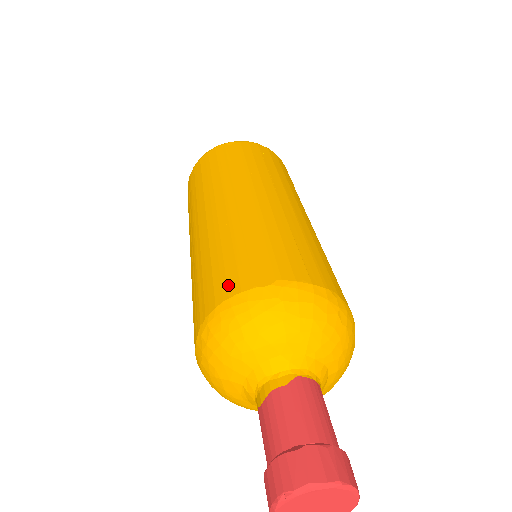
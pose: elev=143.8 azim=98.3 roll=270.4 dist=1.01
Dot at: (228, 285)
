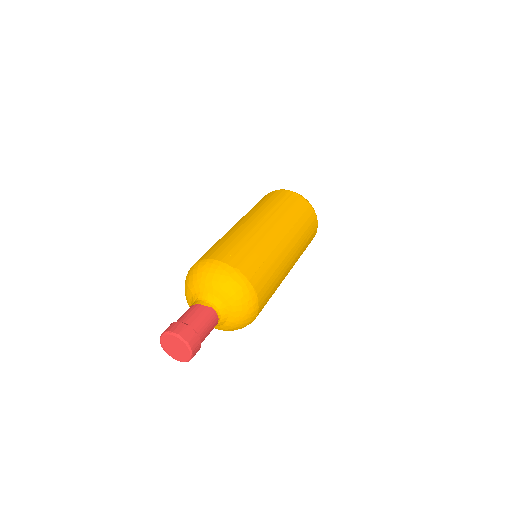
Dot at: (220, 255)
